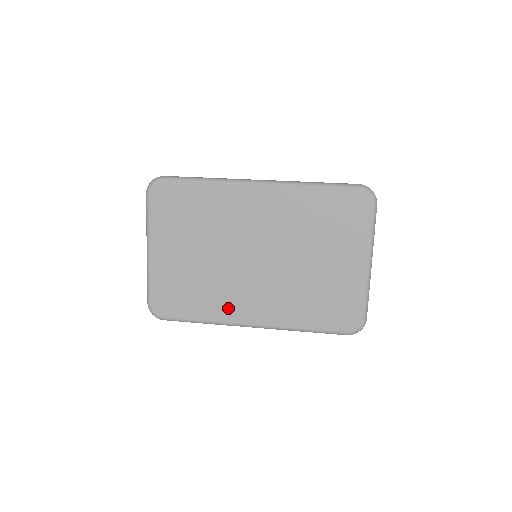
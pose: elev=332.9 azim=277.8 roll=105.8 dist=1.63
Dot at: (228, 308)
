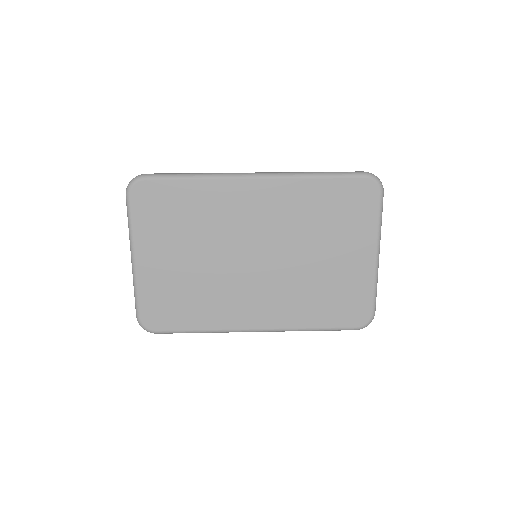
Dot at: (229, 314)
